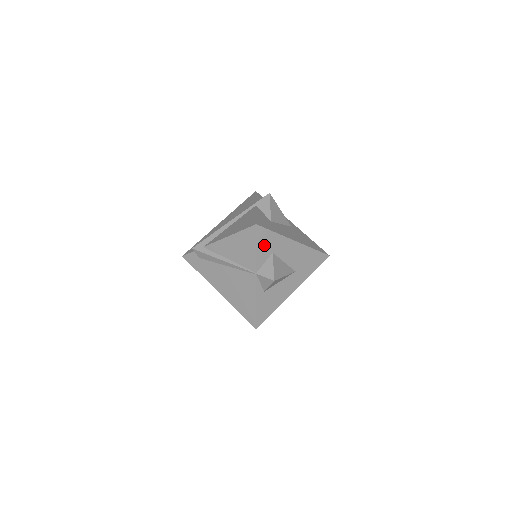
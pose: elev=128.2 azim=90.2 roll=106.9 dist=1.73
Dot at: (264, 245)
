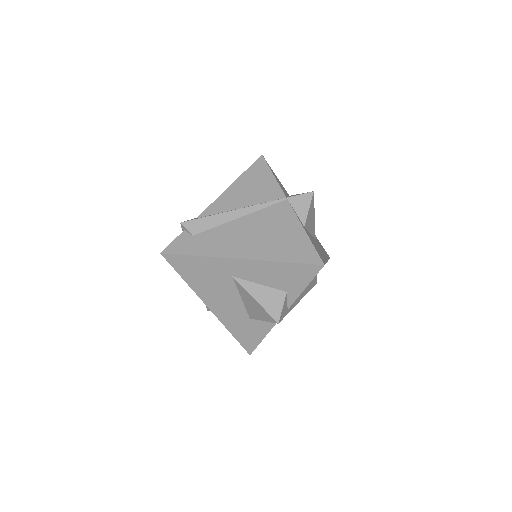
Dot at: occluded
